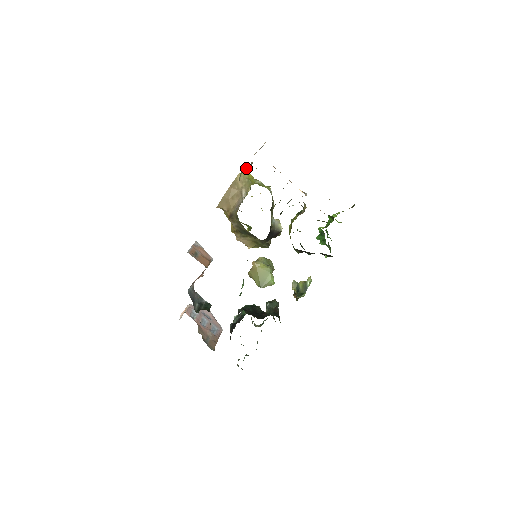
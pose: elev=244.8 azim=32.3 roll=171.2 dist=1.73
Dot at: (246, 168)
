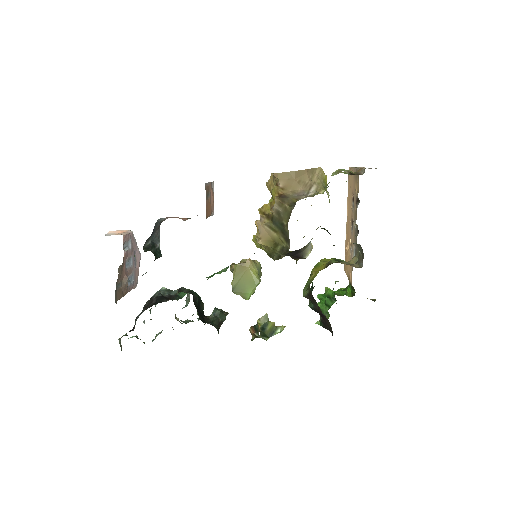
Dot at: (349, 171)
